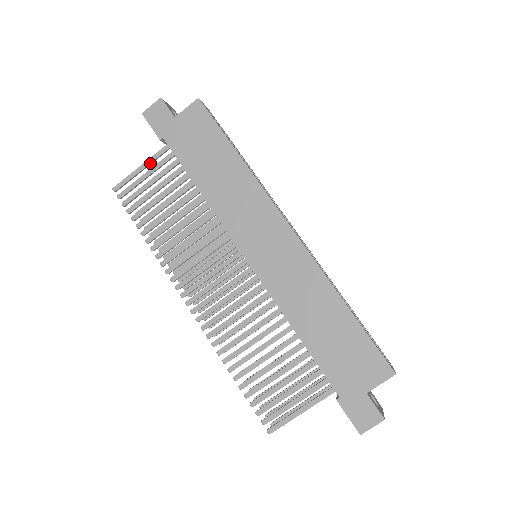
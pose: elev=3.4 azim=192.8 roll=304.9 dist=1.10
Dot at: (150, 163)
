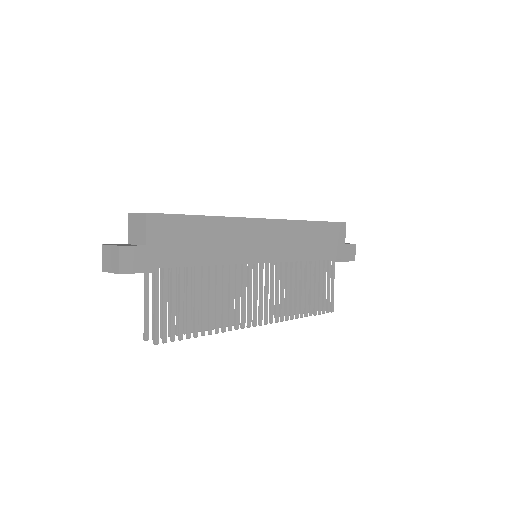
Dot at: (158, 295)
